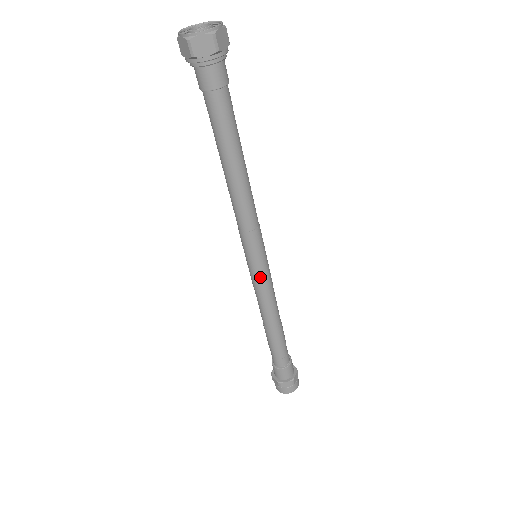
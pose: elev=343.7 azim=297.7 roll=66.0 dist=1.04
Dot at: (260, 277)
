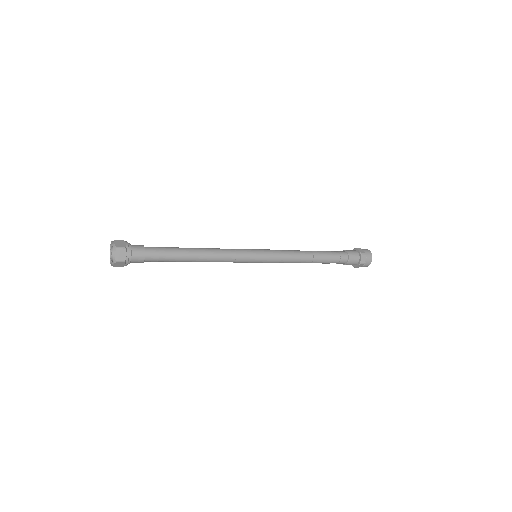
Dot at: occluded
